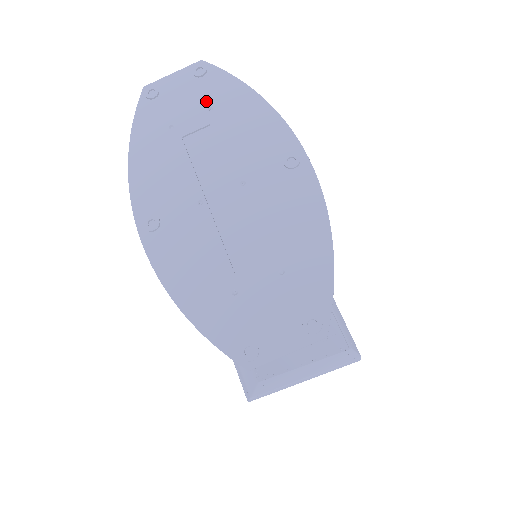
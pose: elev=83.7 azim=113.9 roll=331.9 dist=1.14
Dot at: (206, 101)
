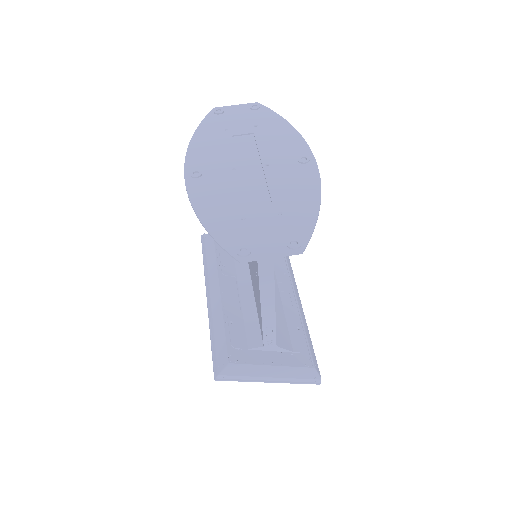
Dot at: (254, 122)
